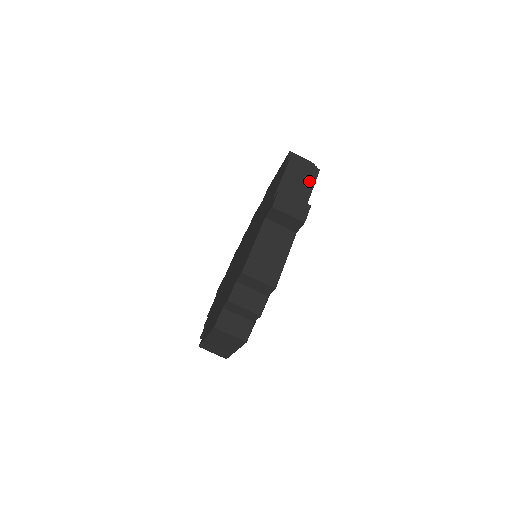
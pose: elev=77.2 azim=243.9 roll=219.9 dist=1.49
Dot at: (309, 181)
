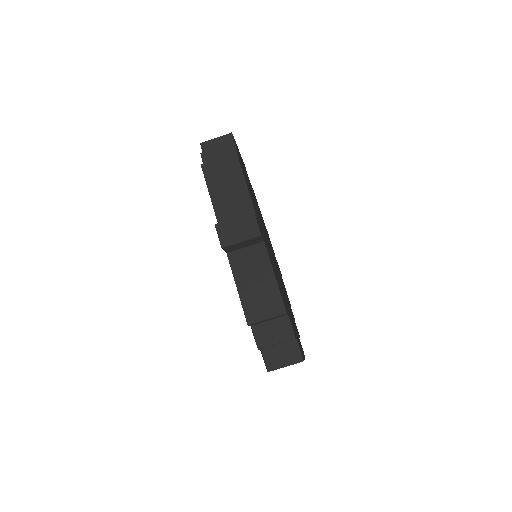
Dot at: (236, 176)
